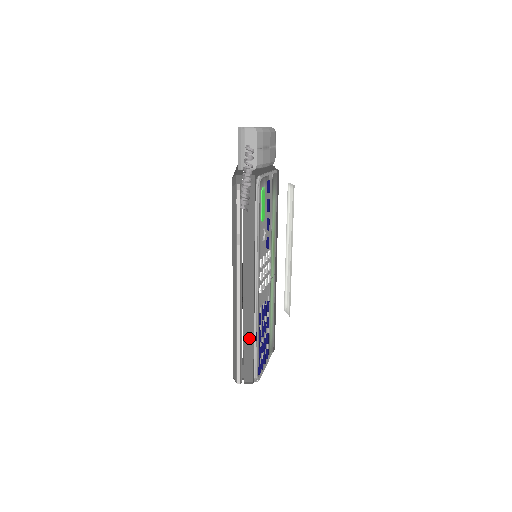
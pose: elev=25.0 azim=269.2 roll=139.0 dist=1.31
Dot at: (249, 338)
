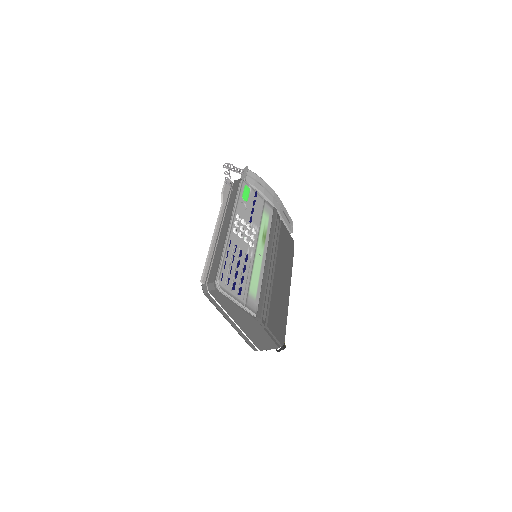
Dot at: (218, 254)
